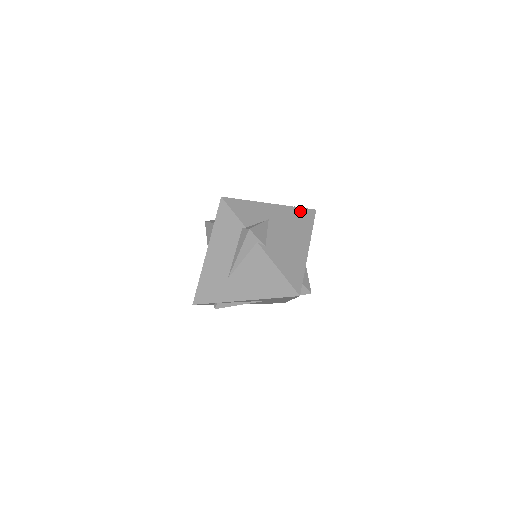
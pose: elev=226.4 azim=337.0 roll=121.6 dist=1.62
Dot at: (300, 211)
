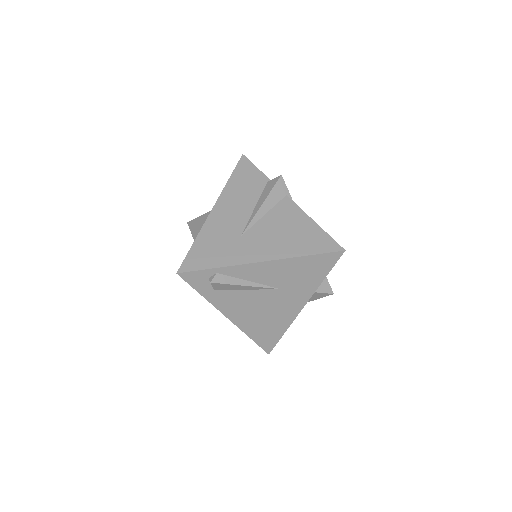
Dot at: occluded
